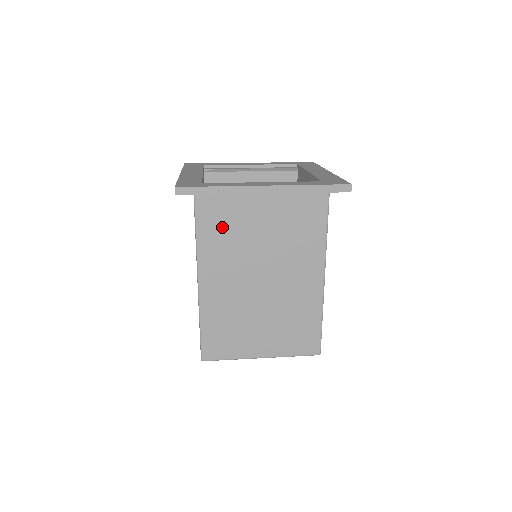
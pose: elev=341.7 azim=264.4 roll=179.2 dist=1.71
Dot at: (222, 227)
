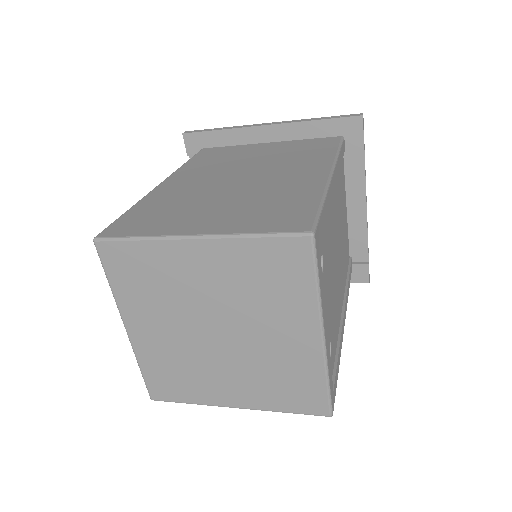
Dot at: (215, 158)
